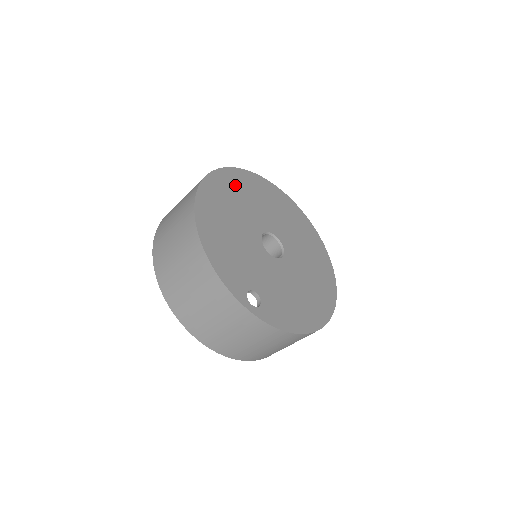
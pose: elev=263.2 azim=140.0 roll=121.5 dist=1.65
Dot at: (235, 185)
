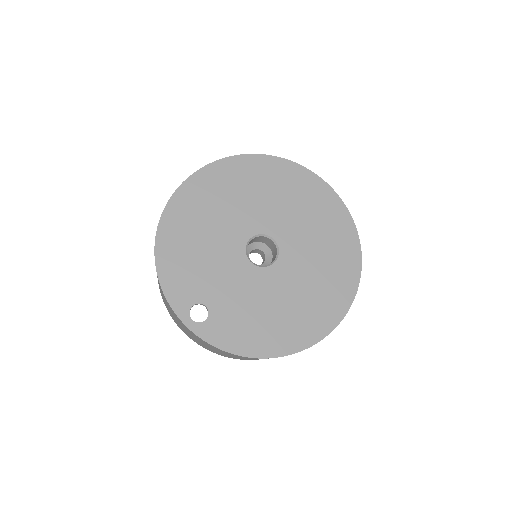
Dot at: (238, 177)
